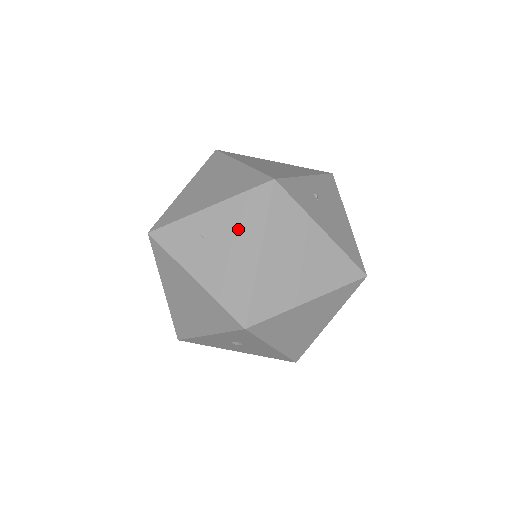
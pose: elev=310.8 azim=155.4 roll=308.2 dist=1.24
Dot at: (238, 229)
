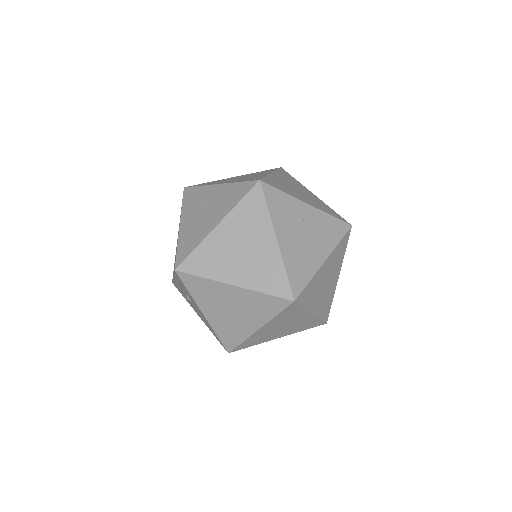
Dot at: (220, 204)
